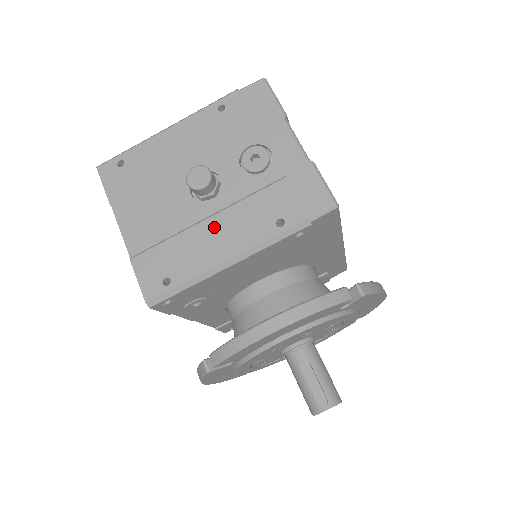
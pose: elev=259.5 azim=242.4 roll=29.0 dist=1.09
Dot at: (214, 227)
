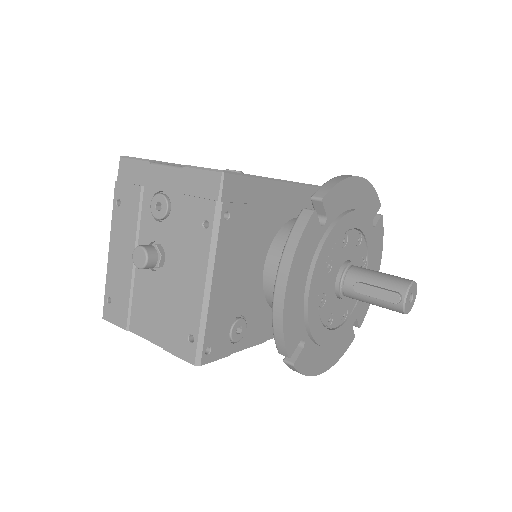
Dot at: (180, 274)
